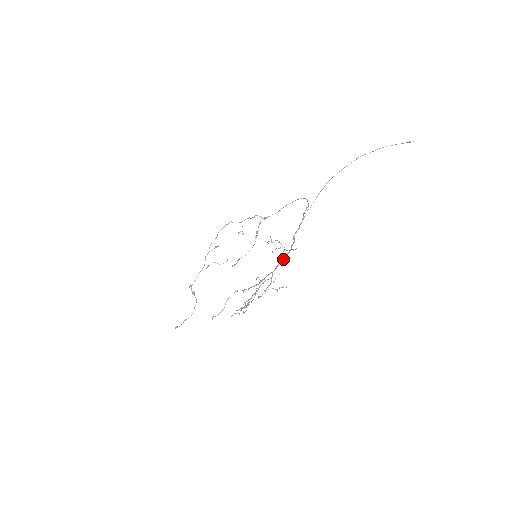
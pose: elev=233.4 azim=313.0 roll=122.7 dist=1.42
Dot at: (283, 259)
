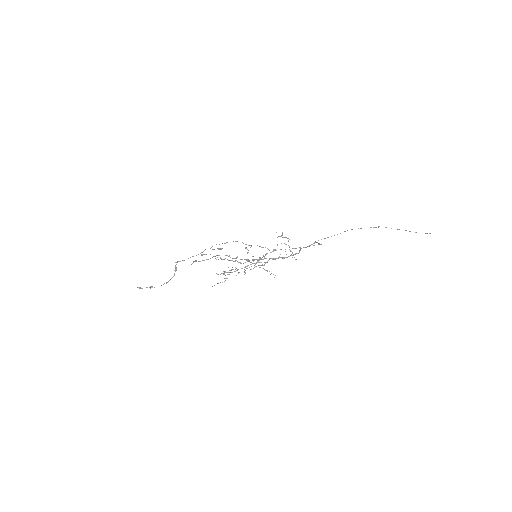
Dot at: (283, 257)
